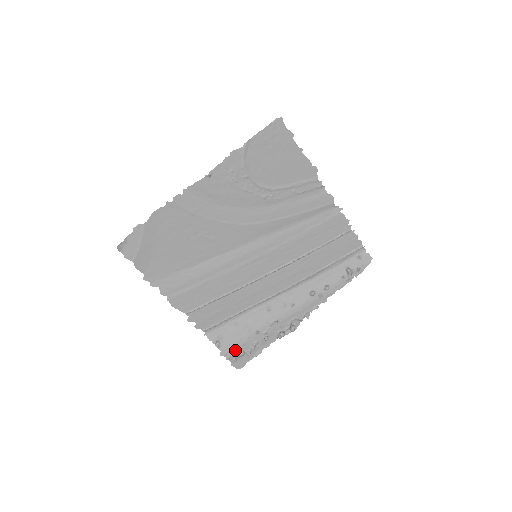
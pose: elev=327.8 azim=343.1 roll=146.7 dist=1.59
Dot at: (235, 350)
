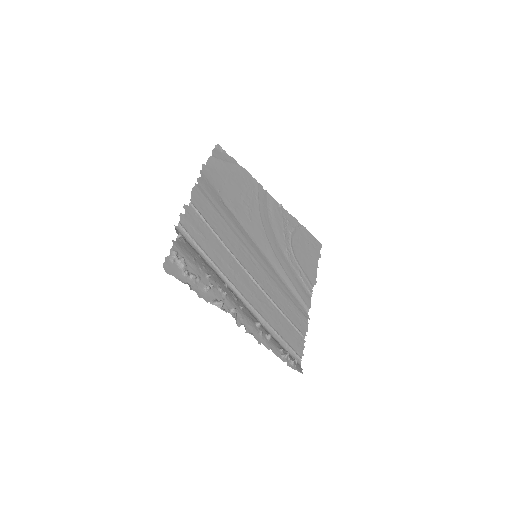
Dot at: (183, 256)
